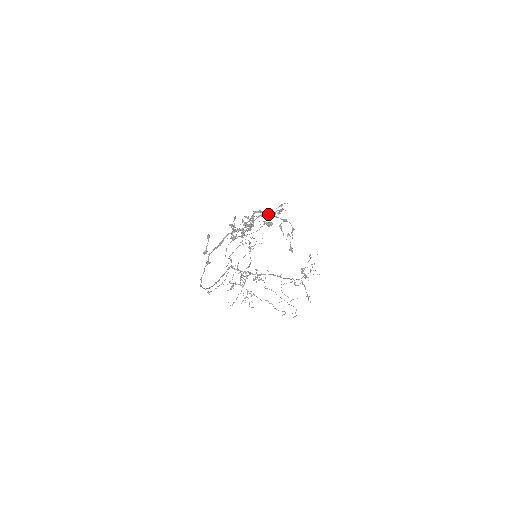
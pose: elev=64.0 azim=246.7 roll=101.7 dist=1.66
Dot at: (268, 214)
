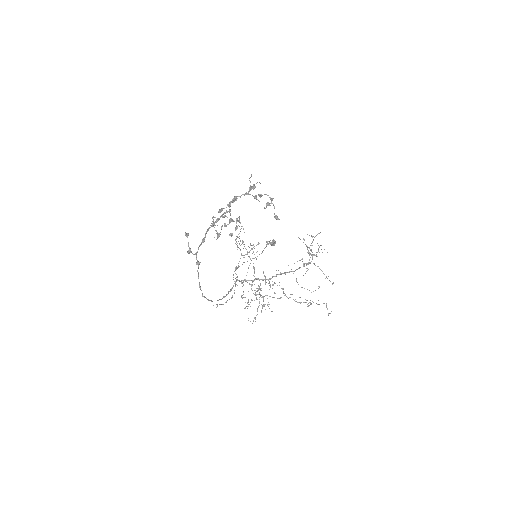
Dot at: (241, 195)
